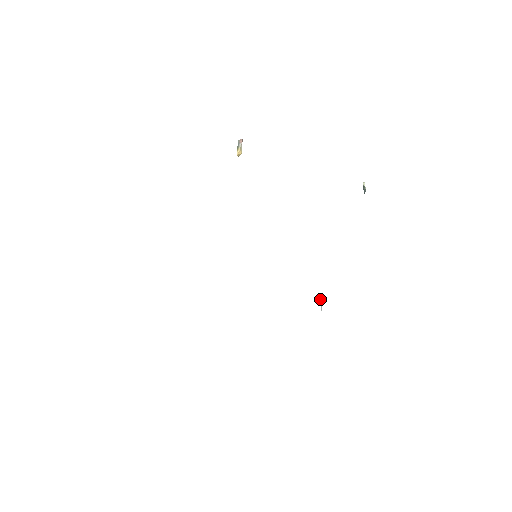
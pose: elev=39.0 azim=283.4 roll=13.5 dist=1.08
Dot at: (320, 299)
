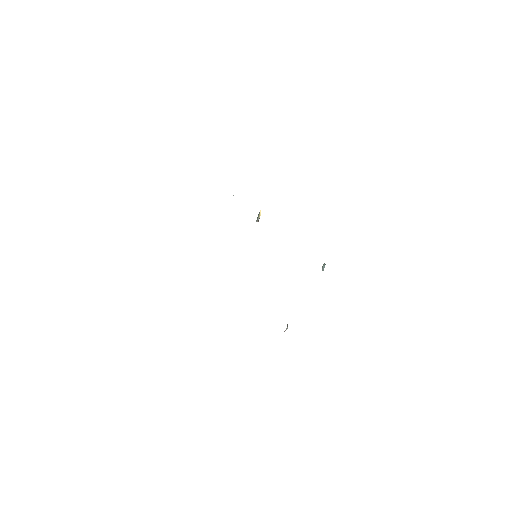
Dot at: occluded
